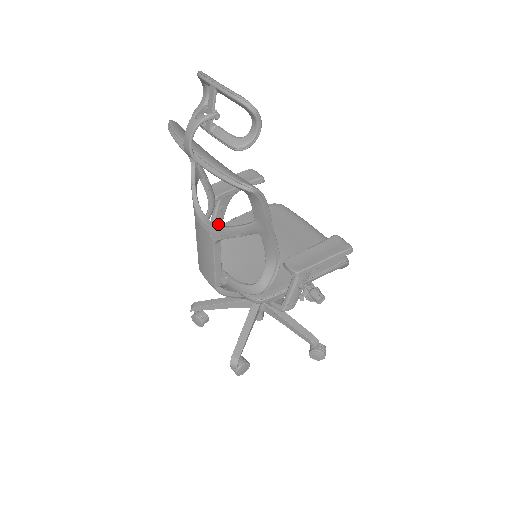
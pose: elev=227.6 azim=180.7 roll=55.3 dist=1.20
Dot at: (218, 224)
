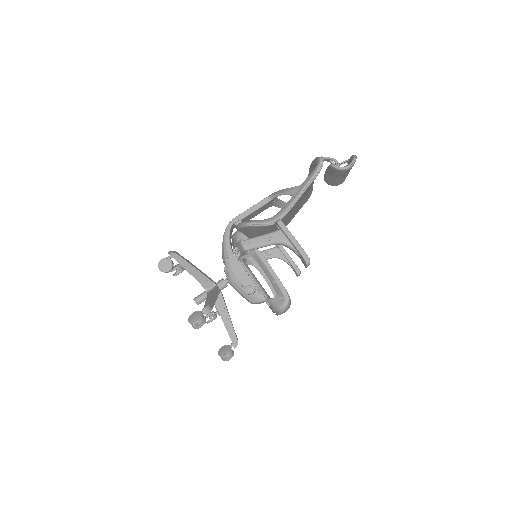
Dot at: occluded
